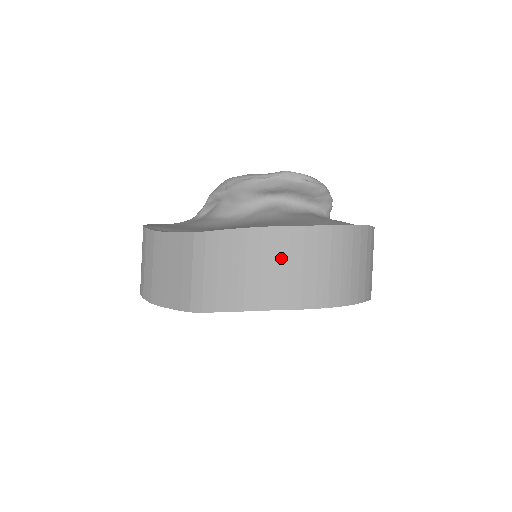
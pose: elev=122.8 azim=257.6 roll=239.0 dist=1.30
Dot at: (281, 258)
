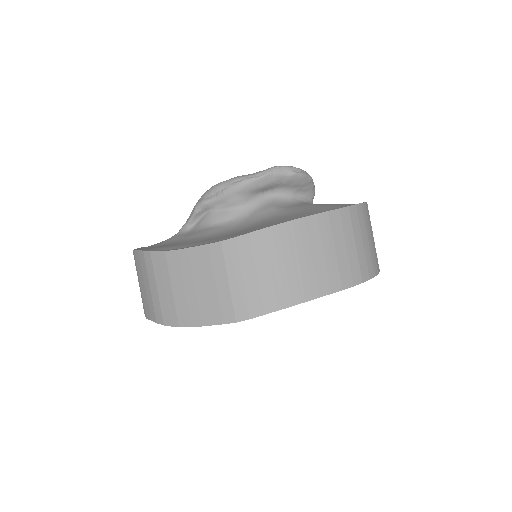
Dot at: (315, 246)
